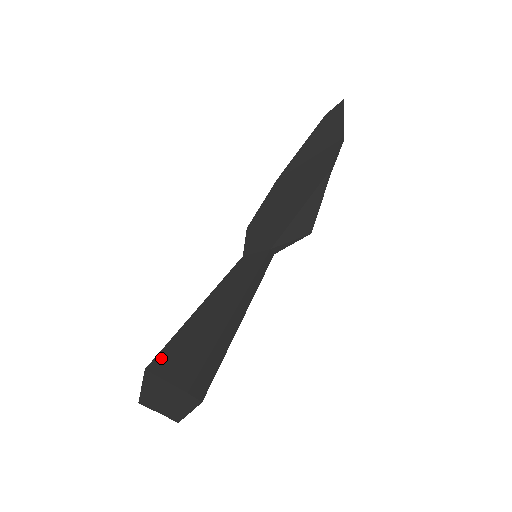
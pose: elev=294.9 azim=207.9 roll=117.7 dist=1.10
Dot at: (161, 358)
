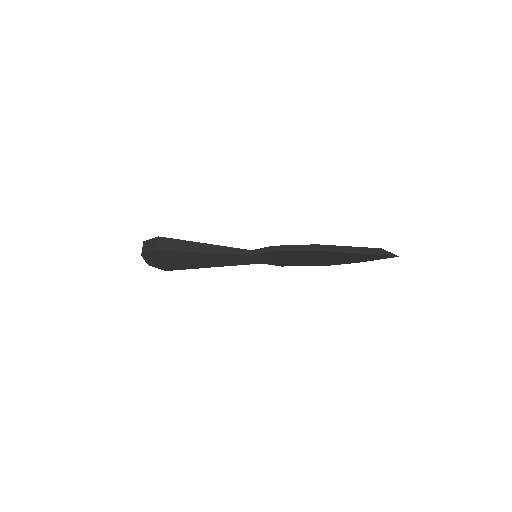
Dot at: (169, 254)
